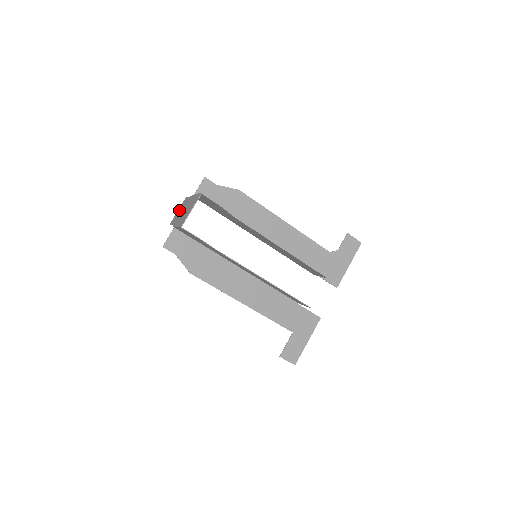
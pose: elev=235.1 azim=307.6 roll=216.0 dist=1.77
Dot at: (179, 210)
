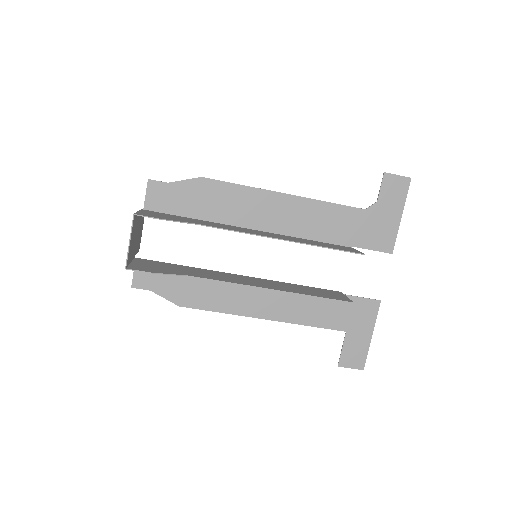
Dot at: occluded
